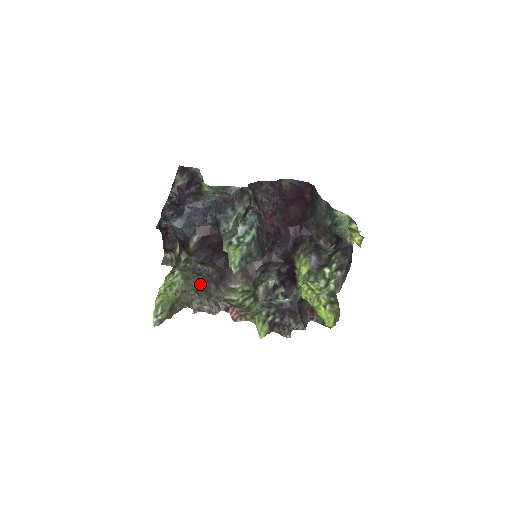
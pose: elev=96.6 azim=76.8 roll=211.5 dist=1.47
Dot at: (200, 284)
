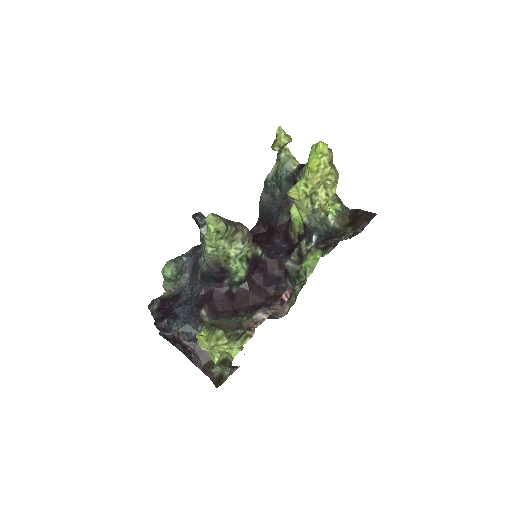
Dot at: occluded
